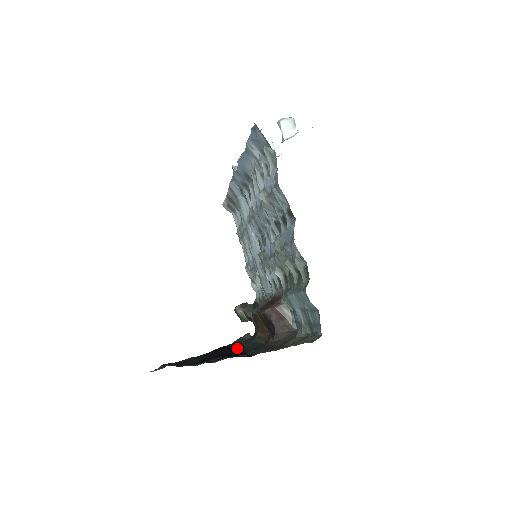
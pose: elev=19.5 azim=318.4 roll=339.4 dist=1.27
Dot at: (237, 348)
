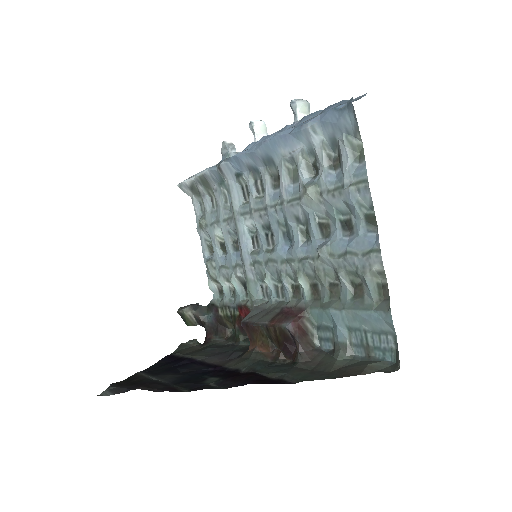
Dot at: (214, 363)
